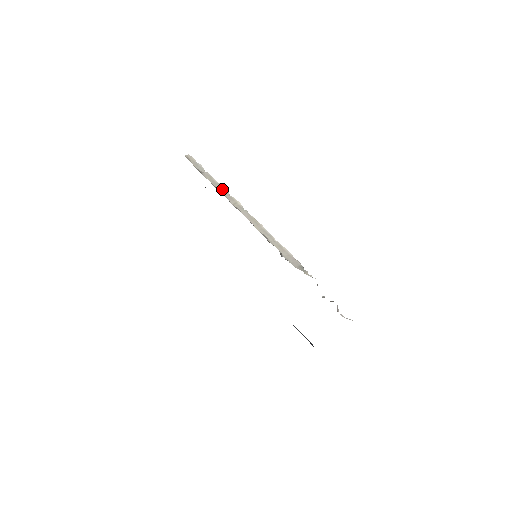
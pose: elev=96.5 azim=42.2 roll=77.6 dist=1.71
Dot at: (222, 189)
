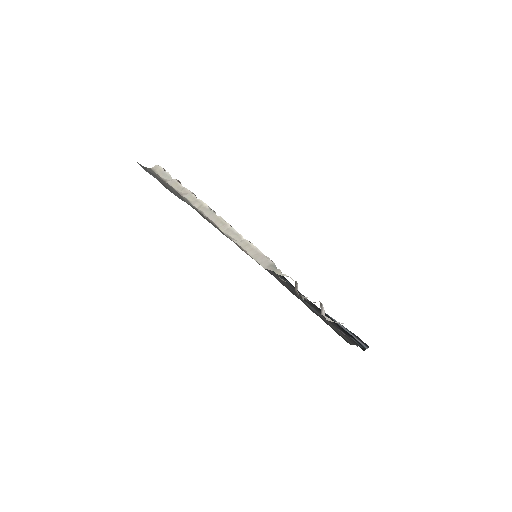
Dot at: (187, 193)
